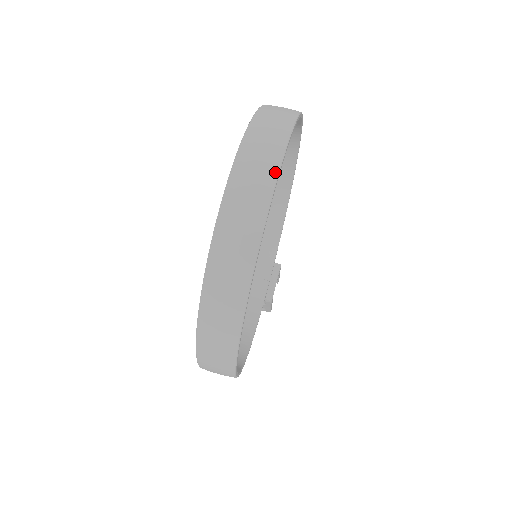
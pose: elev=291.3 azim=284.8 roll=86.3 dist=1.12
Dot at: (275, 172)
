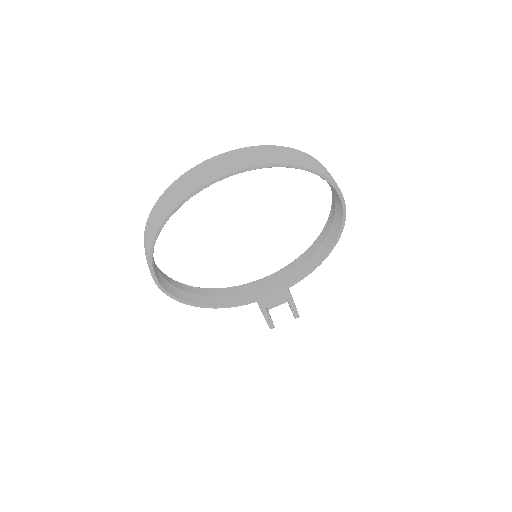
Dot at: (232, 170)
